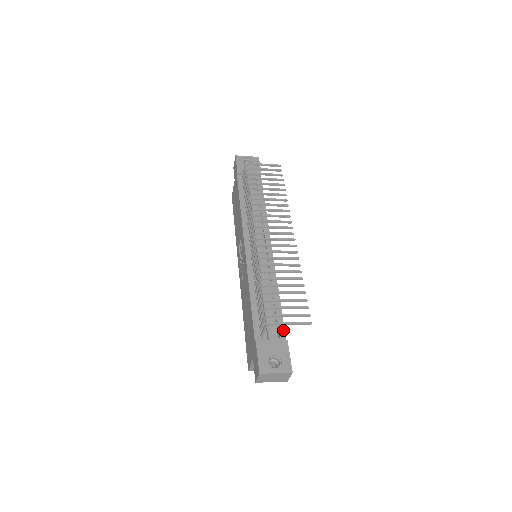
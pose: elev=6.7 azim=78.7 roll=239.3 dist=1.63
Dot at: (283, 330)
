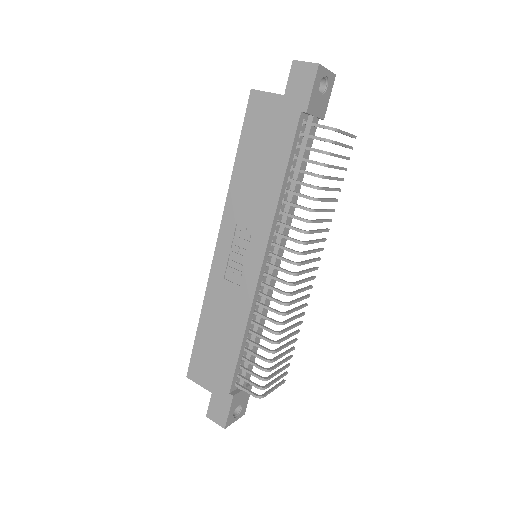
Dot at: occluded
